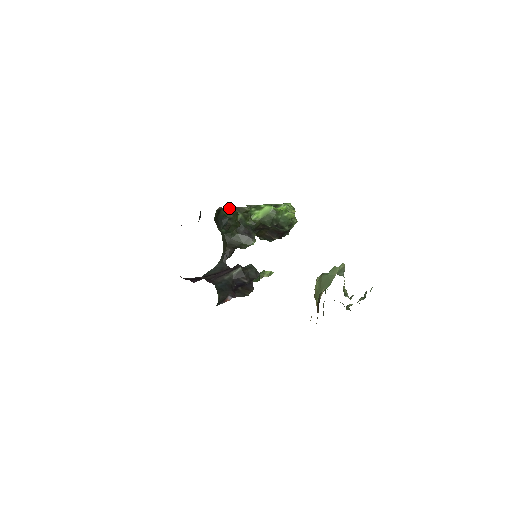
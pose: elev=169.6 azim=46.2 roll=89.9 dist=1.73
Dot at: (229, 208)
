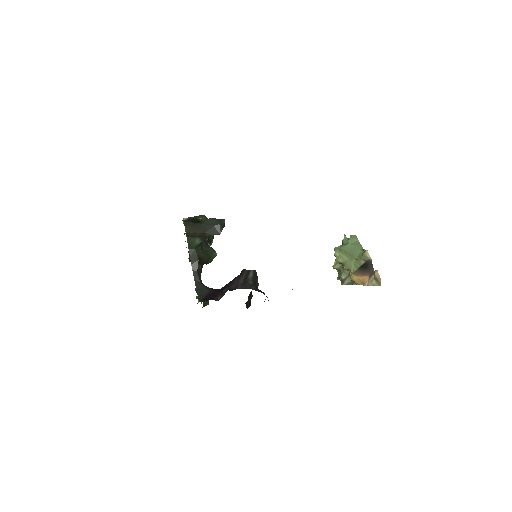
Dot at: (203, 215)
